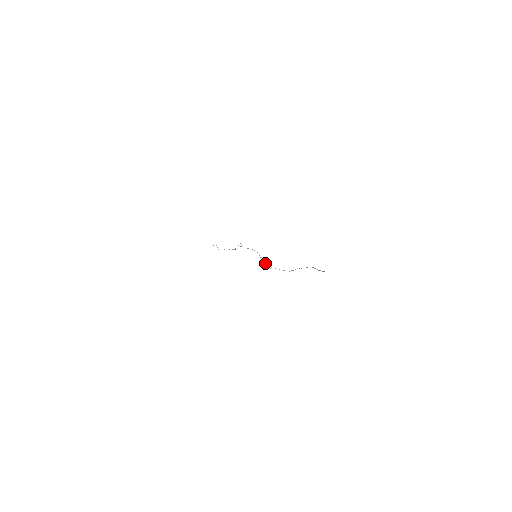
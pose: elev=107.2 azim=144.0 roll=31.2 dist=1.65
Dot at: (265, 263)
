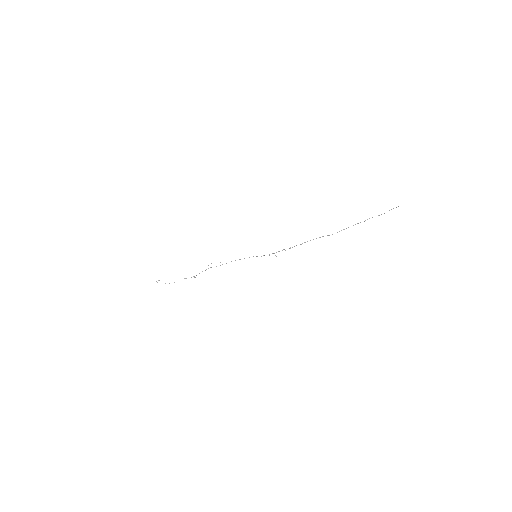
Dot at: (282, 250)
